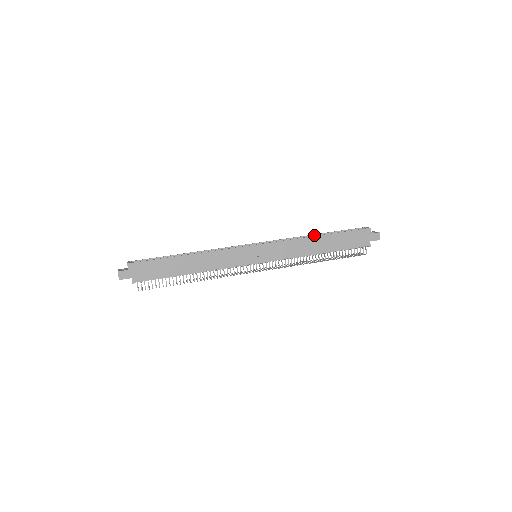
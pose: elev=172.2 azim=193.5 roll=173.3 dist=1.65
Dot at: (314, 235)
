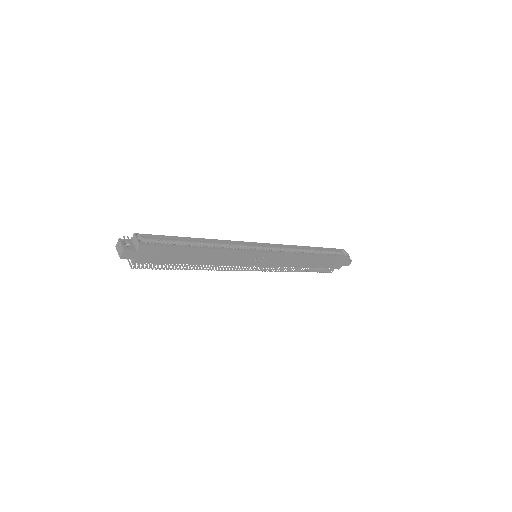
Dot at: (308, 247)
